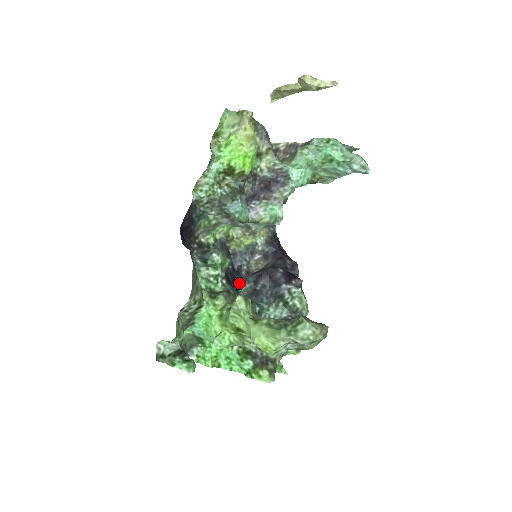
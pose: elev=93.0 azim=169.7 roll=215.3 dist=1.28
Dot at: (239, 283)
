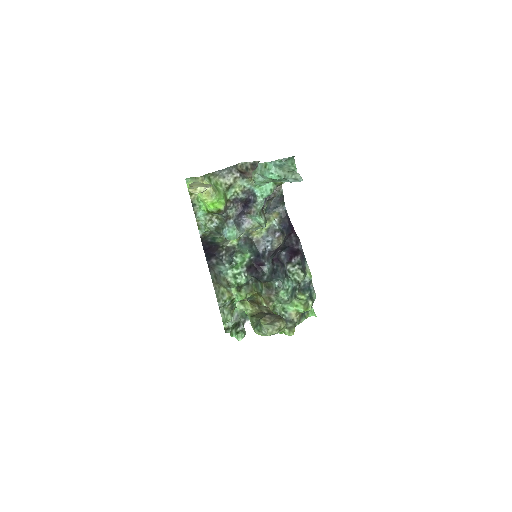
Dot at: (263, 266)
